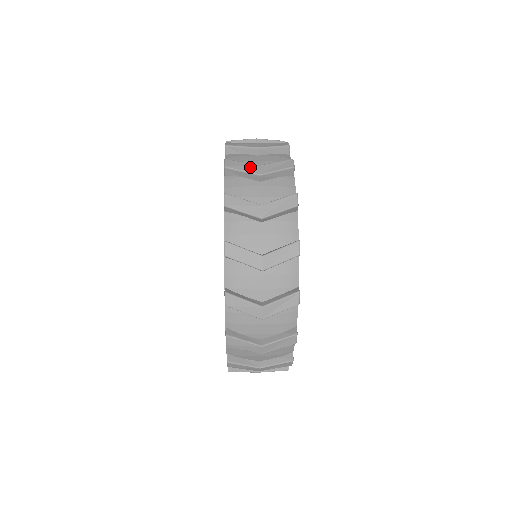
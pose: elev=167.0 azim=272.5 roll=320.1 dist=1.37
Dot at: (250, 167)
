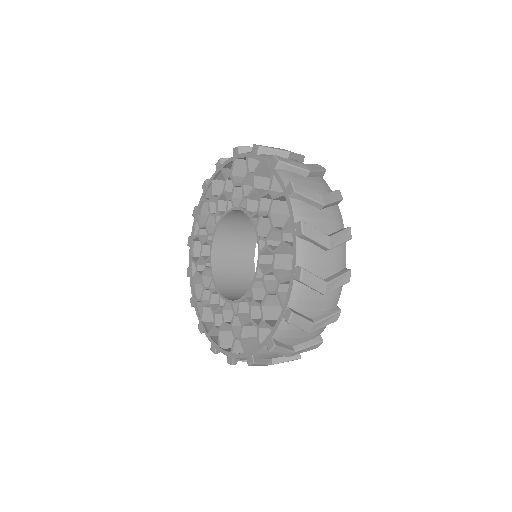
Dot at: occluded
